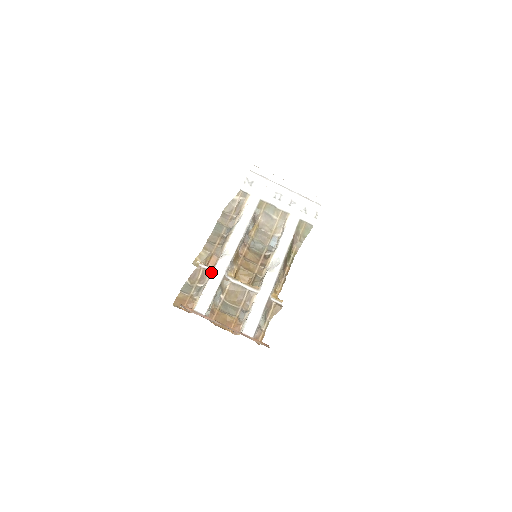
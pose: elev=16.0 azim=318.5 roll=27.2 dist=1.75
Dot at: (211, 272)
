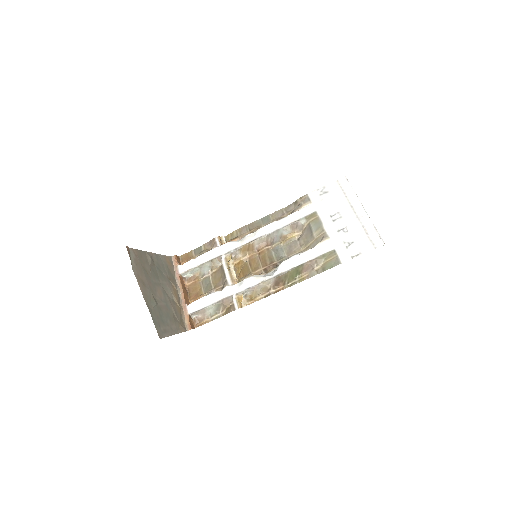
Dot at: (216, 247)
